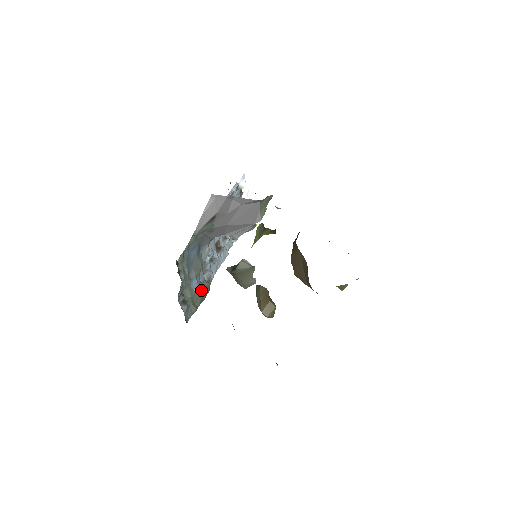
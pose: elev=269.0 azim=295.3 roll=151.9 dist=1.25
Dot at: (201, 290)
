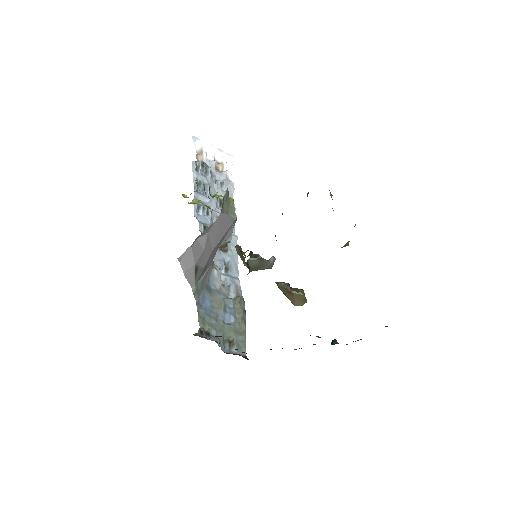
Dot at: (237, 312)
